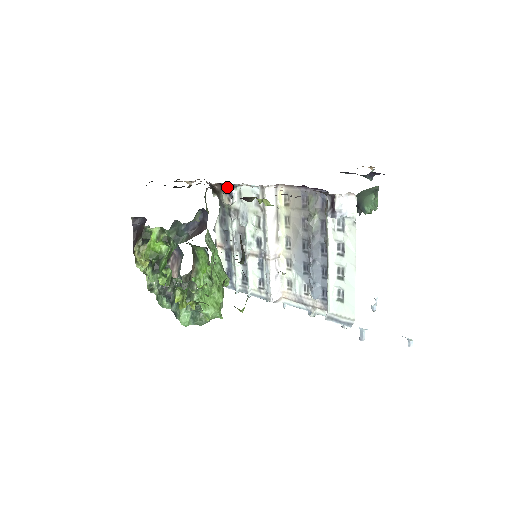
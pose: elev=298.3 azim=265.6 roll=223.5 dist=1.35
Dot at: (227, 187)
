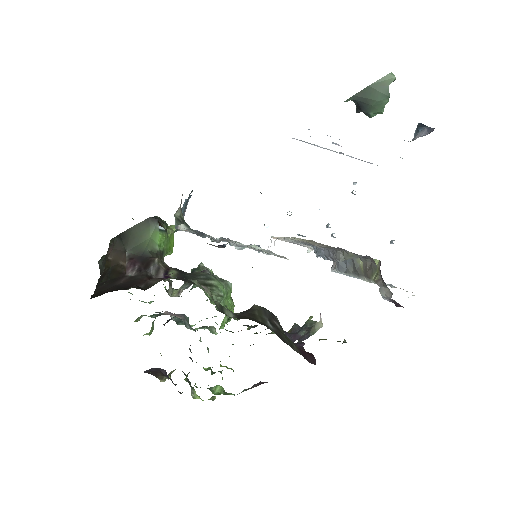
Dot at: occluded
